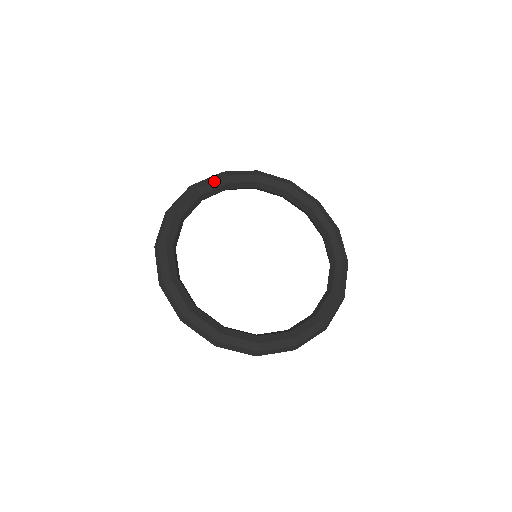
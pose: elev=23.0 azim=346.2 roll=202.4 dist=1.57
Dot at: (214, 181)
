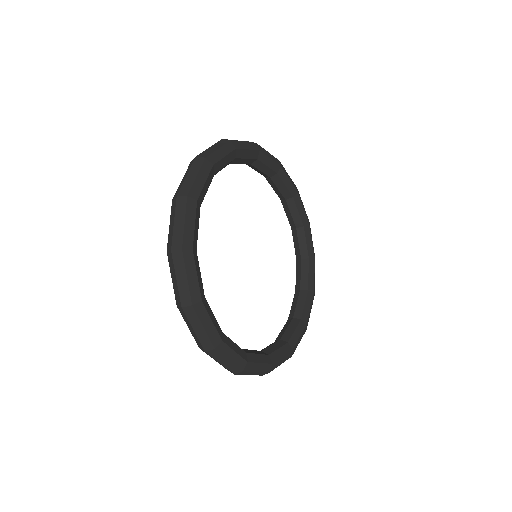
Dot at: (272, 160)
